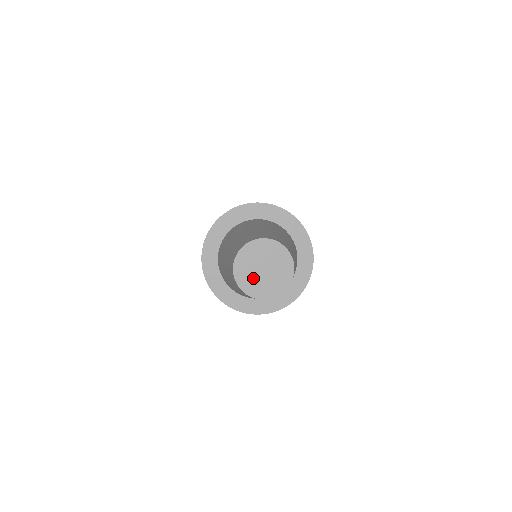
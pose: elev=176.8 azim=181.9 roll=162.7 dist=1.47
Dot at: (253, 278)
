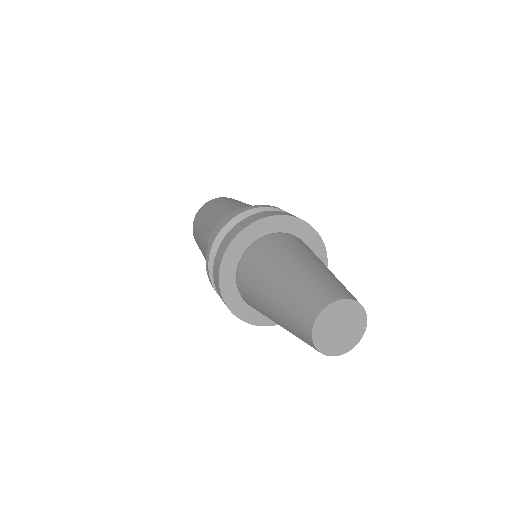
Dot at: (331, 339)
